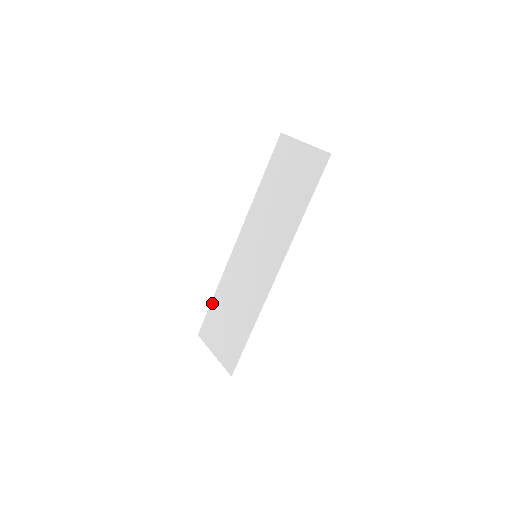
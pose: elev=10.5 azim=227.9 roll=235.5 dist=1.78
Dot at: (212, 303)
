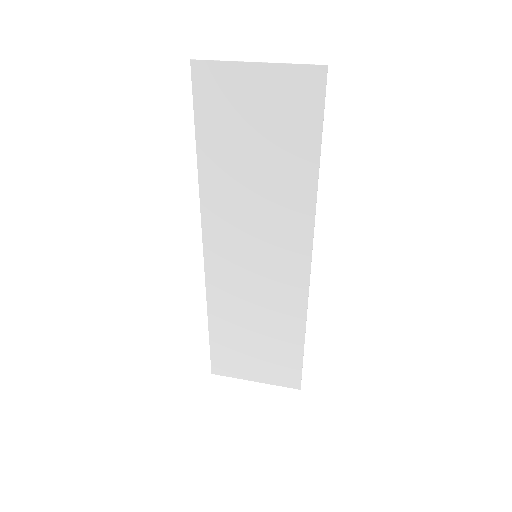
Dot at: (211, 335)
